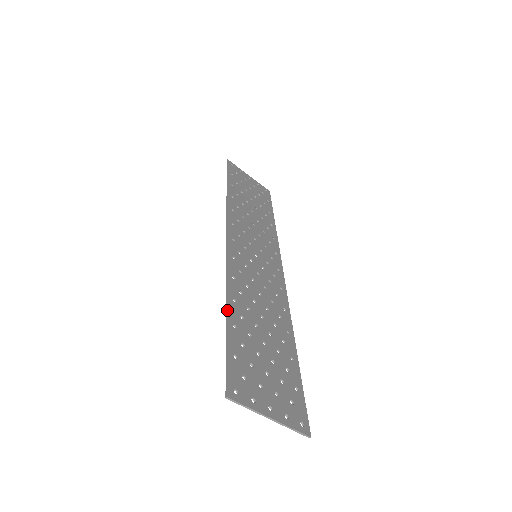
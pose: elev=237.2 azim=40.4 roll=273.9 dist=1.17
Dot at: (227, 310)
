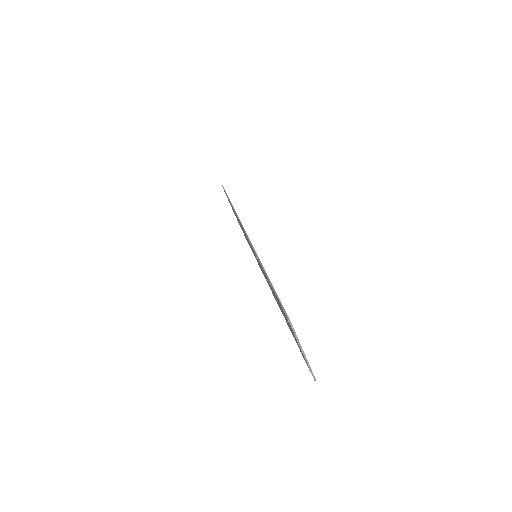
Dot at: occluded
